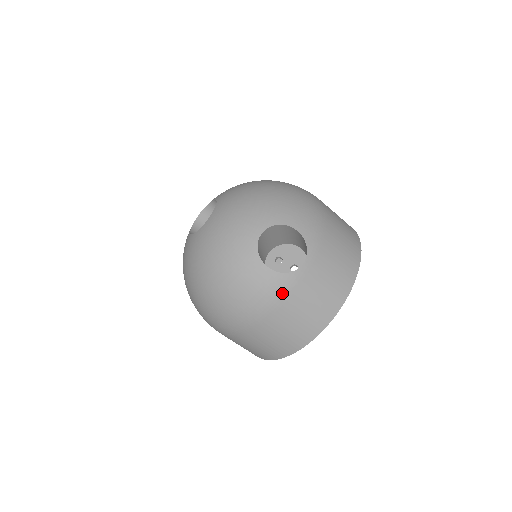
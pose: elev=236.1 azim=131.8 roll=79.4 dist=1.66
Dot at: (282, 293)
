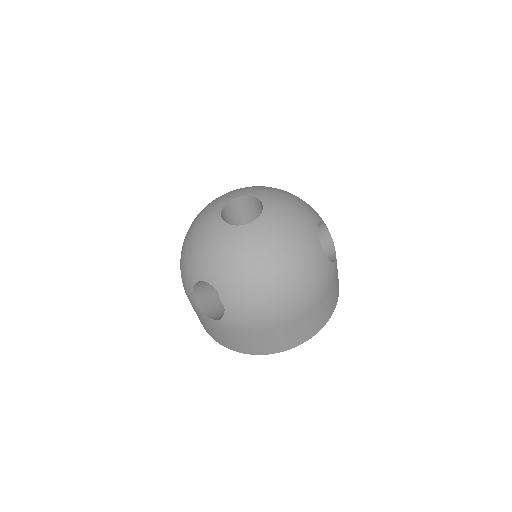
Dot at: (330, 279)
